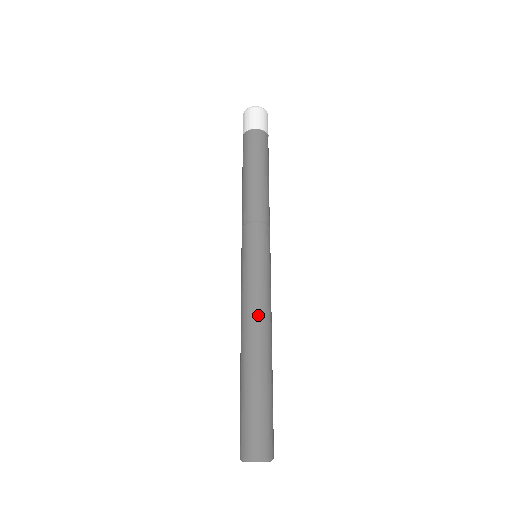
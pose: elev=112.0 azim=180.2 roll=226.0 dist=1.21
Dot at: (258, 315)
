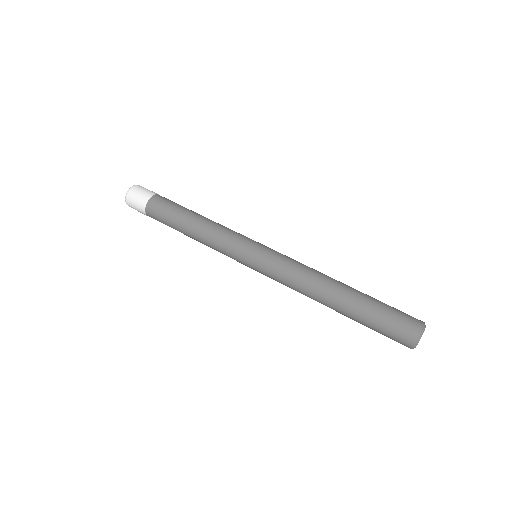
Dot at: (308, 275)
